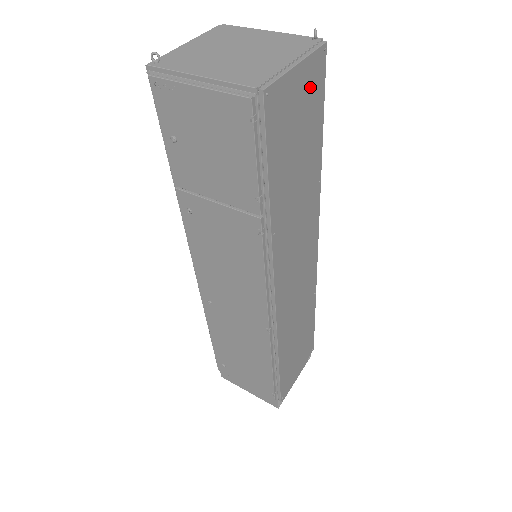
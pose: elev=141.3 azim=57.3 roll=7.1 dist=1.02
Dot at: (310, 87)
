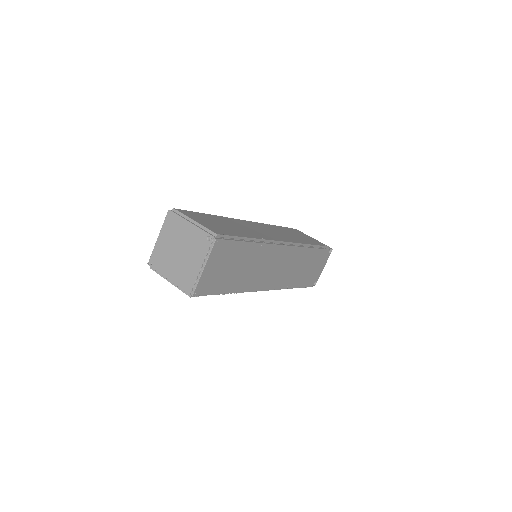
Dot at: (220, 256)
